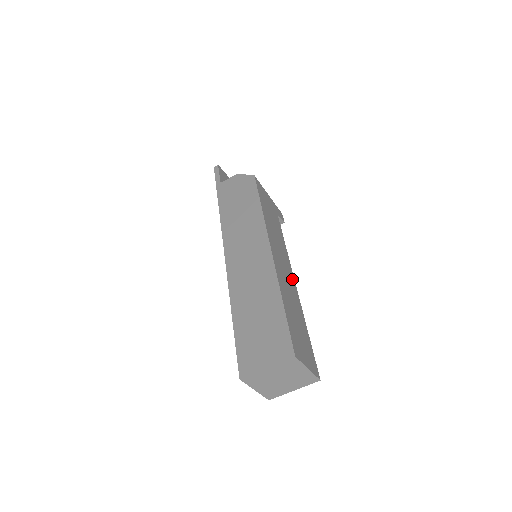
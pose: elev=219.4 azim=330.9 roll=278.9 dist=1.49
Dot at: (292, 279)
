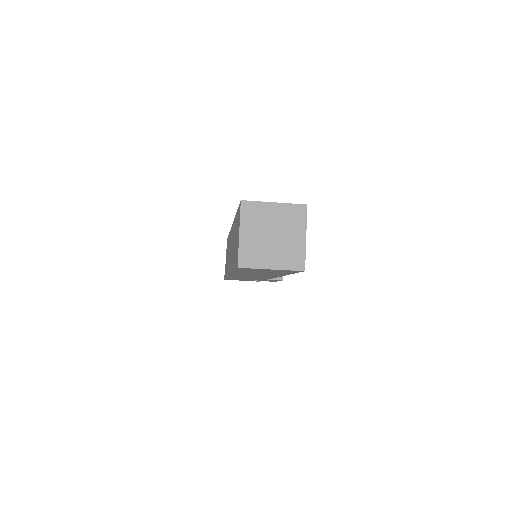
Dot at: occluded
